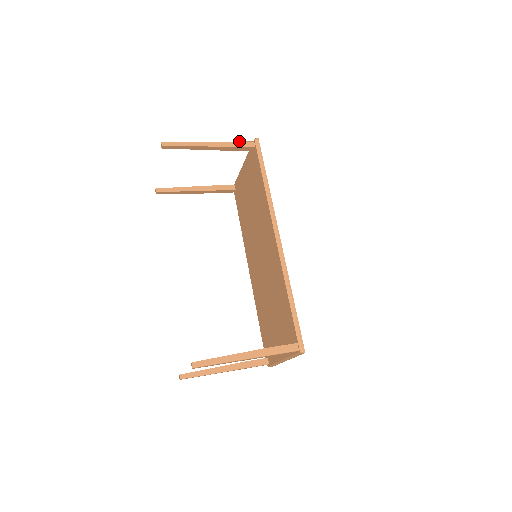
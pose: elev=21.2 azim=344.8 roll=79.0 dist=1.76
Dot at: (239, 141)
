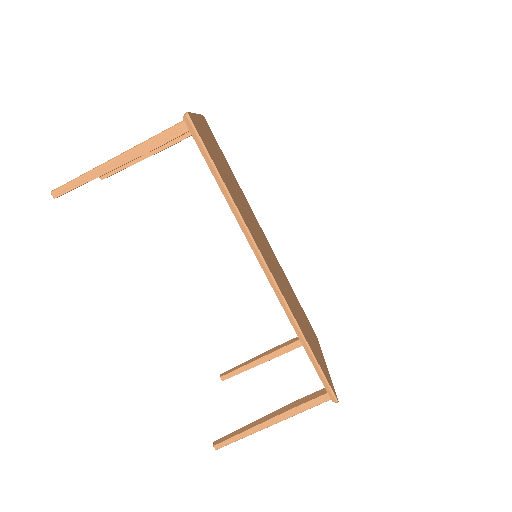
Dot at: occluded
